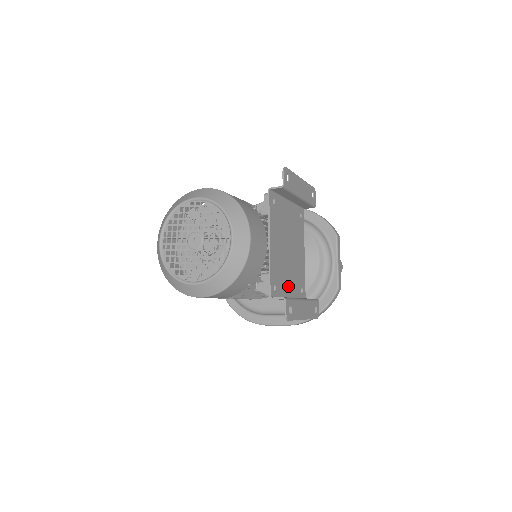
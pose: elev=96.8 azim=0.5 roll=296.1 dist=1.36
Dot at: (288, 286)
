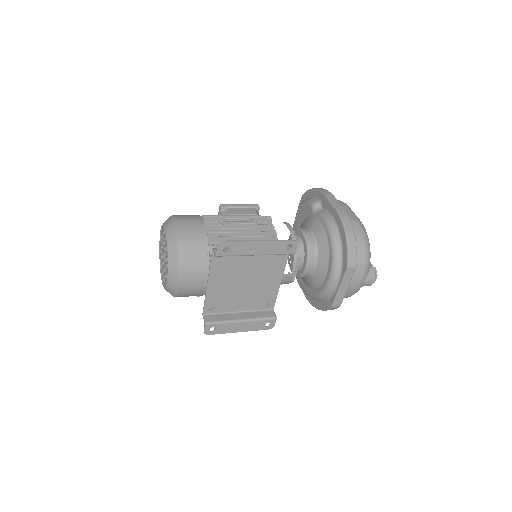
Dot at: (238, 305)
